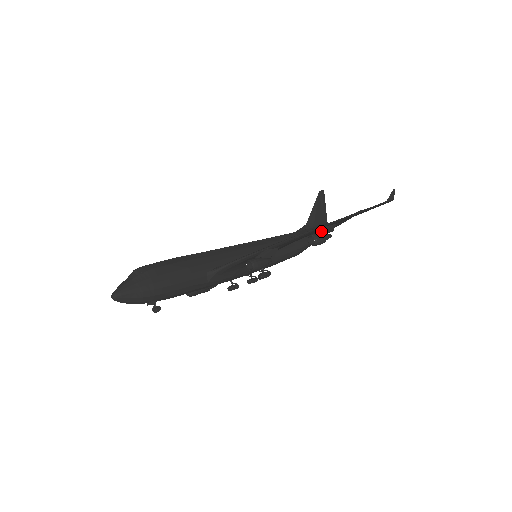
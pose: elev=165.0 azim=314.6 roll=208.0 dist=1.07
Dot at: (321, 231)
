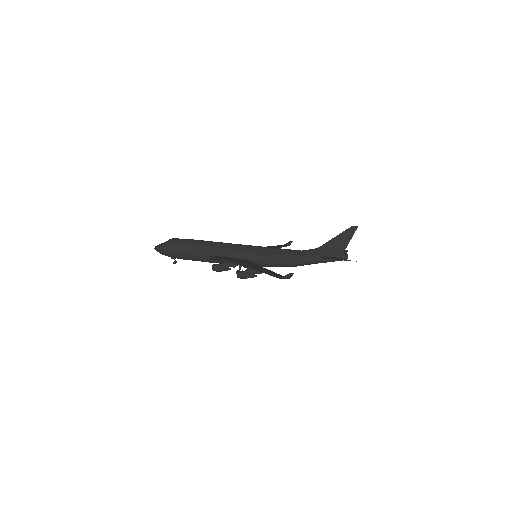
Dot at: (248, 271)
